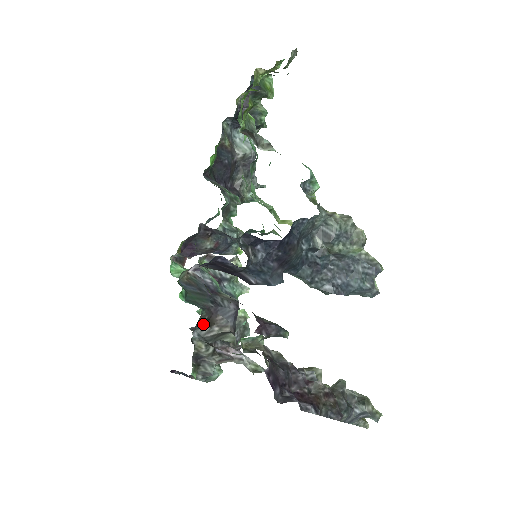
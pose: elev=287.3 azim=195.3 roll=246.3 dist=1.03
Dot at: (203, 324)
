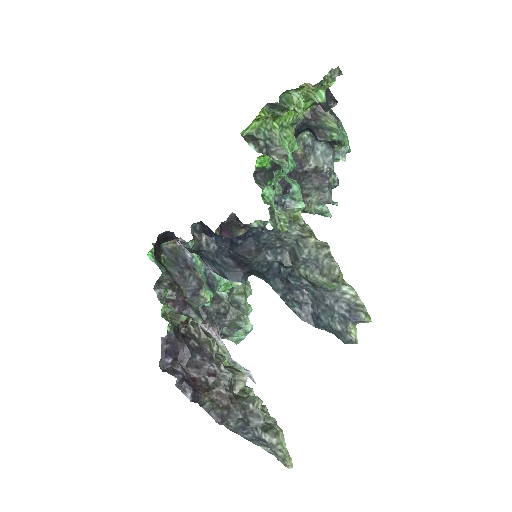
Dot at: (166, 286)
